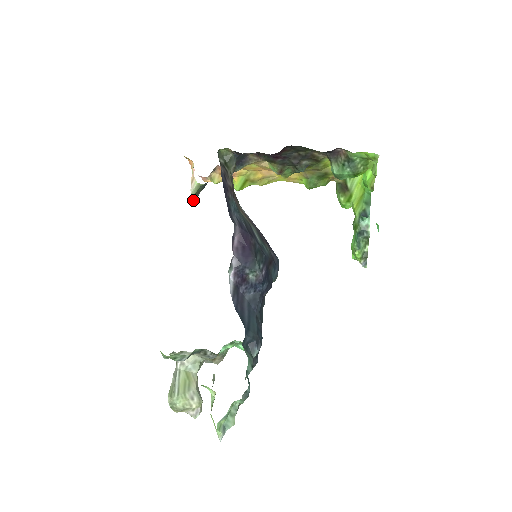
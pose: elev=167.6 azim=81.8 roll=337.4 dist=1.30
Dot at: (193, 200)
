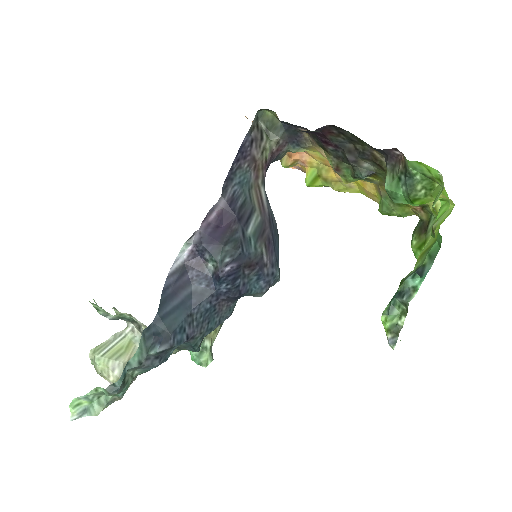
Dot at: occluded
